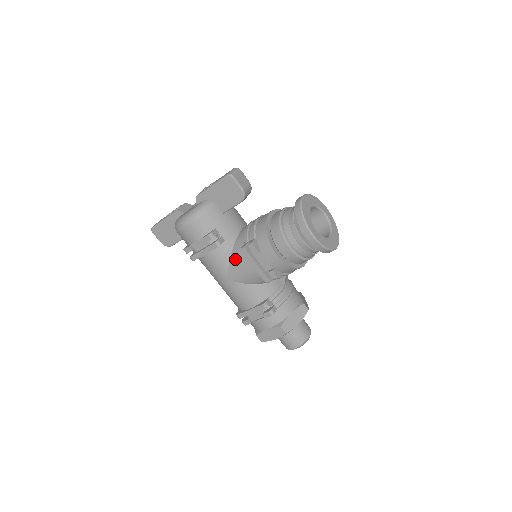
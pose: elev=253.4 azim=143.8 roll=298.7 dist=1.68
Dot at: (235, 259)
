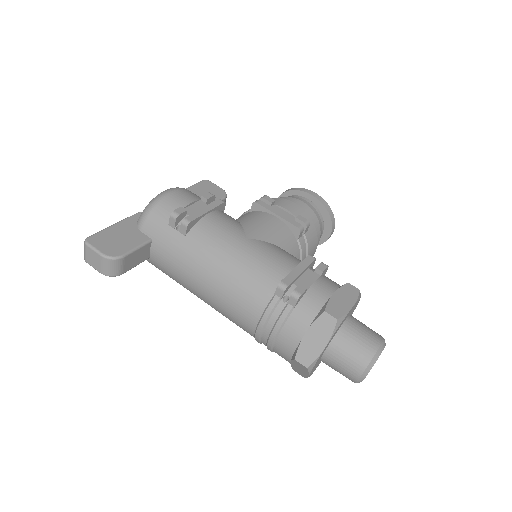
Dot at: (247, 219)
